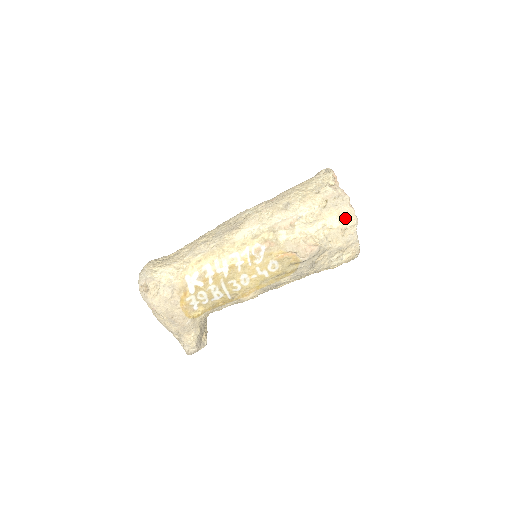
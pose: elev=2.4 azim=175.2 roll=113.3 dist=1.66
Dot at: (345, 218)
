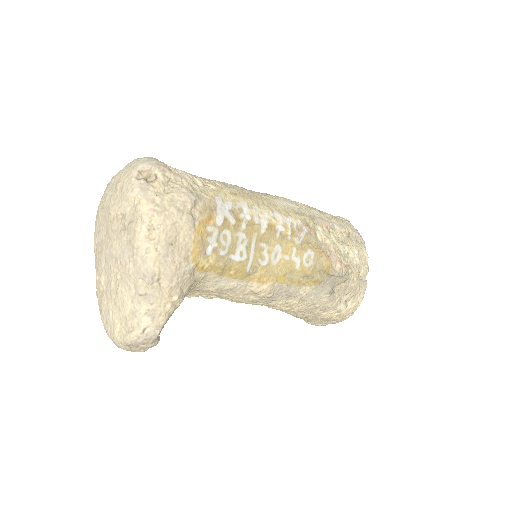
Dot at: (361, 260)
